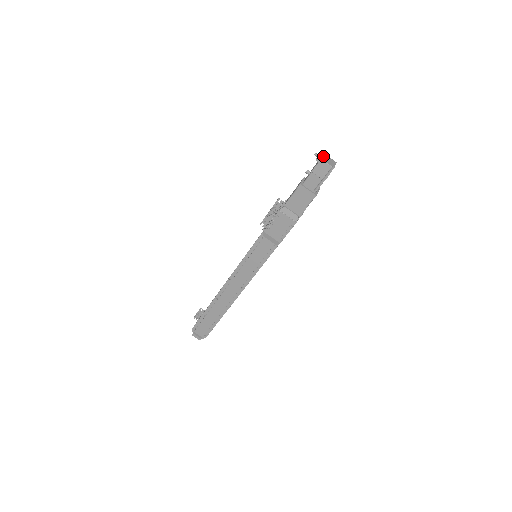
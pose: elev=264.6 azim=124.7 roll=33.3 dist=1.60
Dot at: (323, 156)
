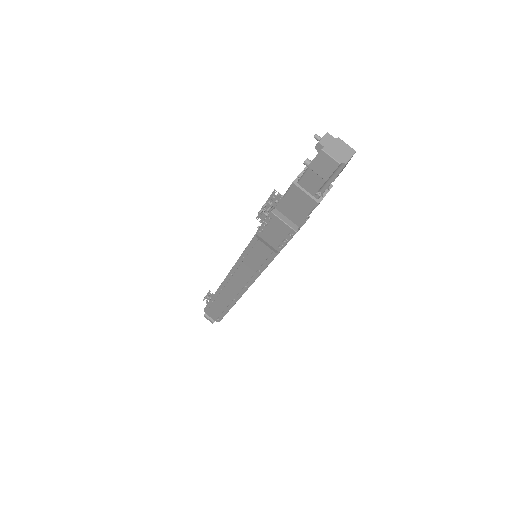
Dot at: (329, 141)
